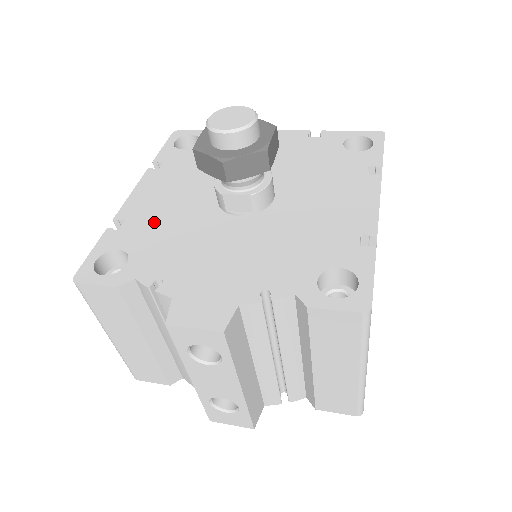
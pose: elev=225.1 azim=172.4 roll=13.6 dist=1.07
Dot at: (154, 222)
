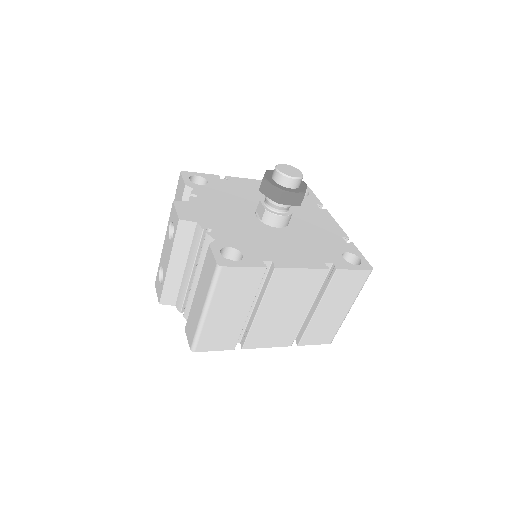
Dot at: (233, 189)
